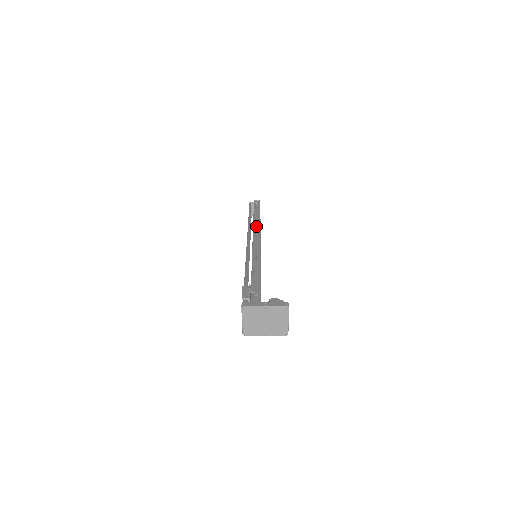
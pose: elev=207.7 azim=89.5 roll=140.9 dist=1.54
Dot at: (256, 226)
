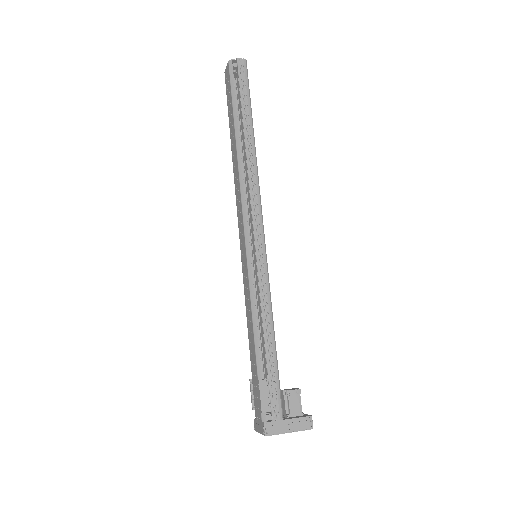
Dot at: (253, 181)
